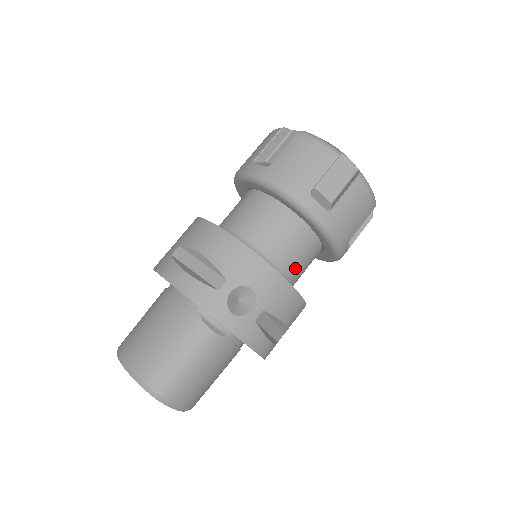
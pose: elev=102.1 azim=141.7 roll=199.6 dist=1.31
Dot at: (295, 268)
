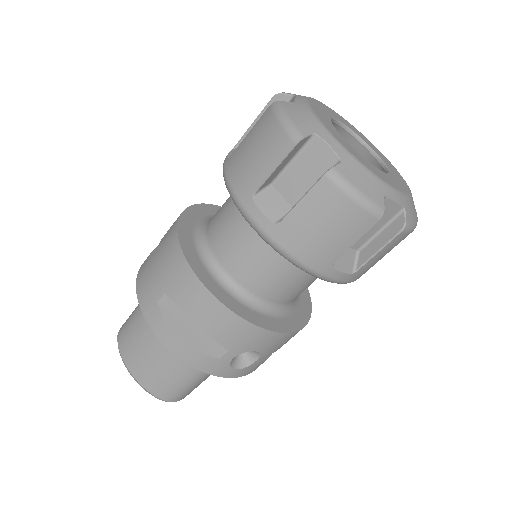
Dot at: occluded
